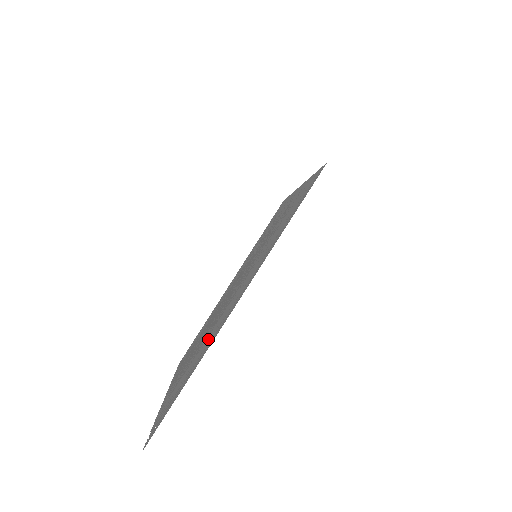
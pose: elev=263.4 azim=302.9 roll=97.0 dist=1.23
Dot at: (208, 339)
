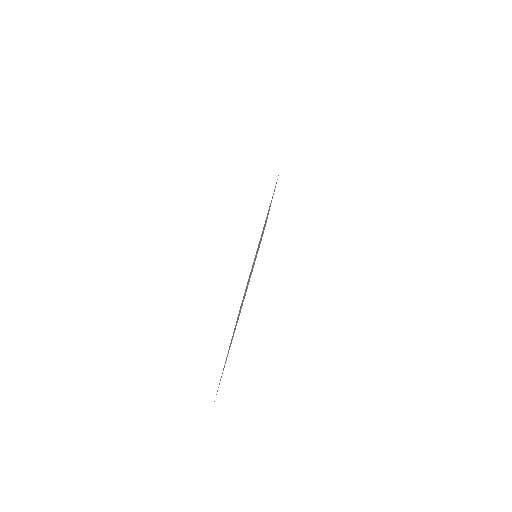
Dot at: occluded
